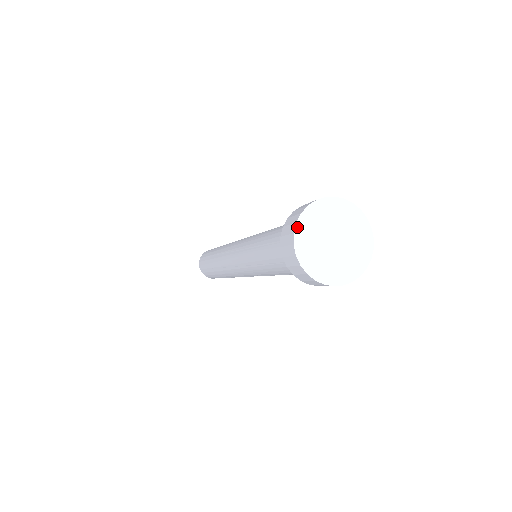
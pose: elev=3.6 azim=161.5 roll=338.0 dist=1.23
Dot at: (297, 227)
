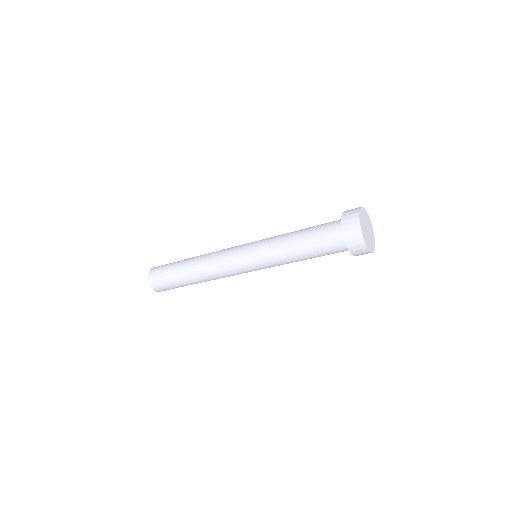
Dot at: (361, 230)
